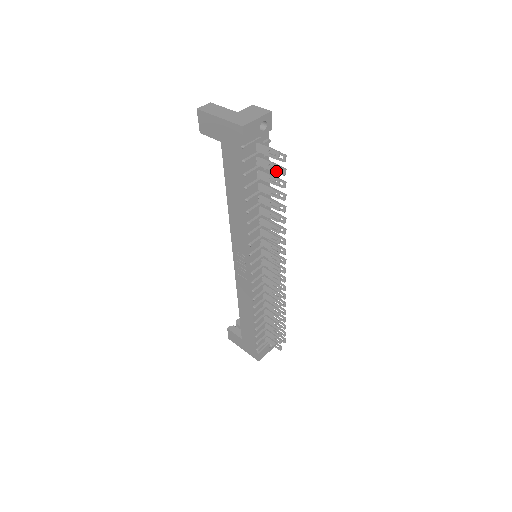
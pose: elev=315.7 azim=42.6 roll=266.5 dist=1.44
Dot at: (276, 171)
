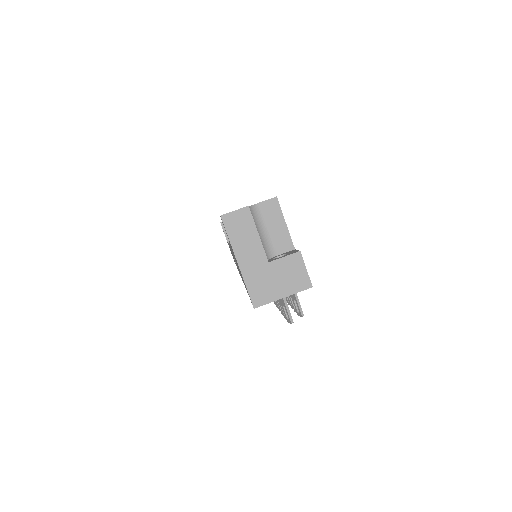
Dot at: (284, 315)
